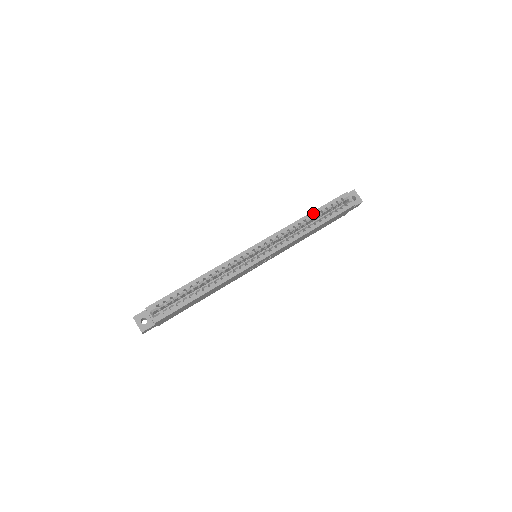
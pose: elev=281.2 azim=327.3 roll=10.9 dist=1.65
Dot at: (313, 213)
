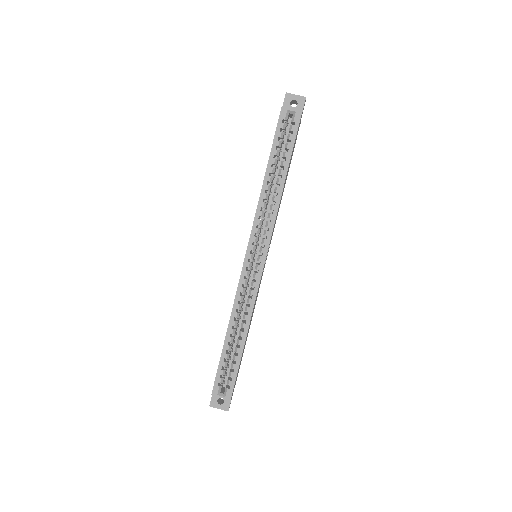
Dot at: (269, 167)
